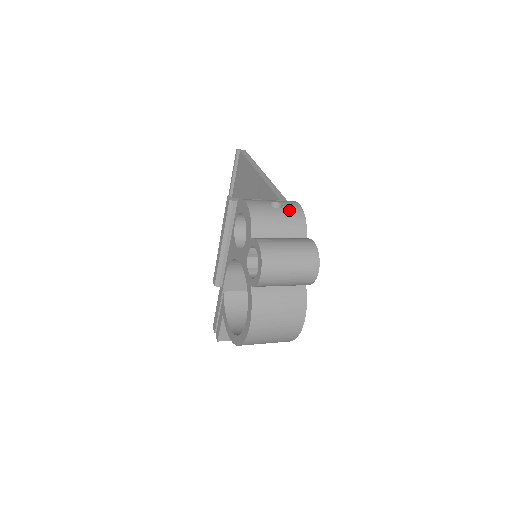
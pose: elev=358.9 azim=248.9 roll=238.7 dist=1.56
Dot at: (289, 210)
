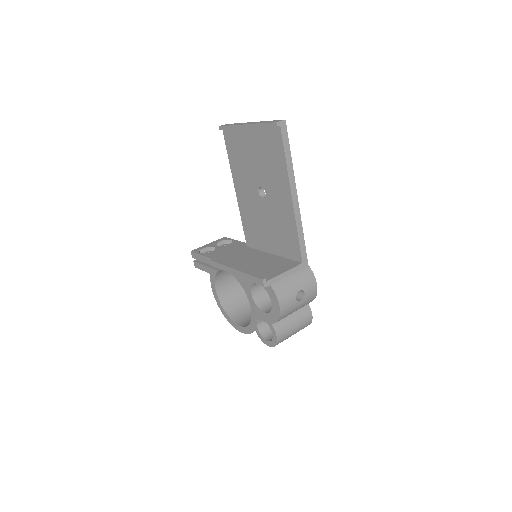
Dot at: (308, 298)
